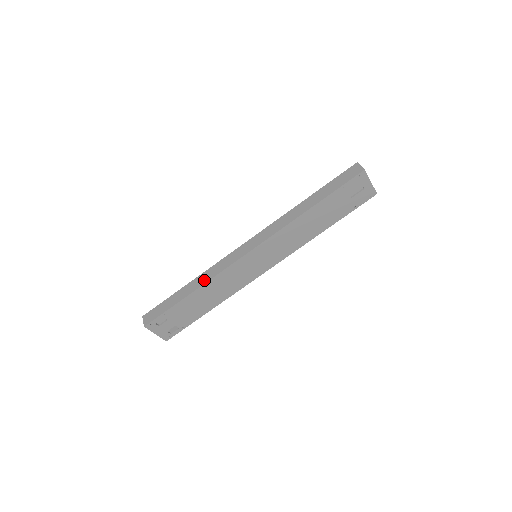
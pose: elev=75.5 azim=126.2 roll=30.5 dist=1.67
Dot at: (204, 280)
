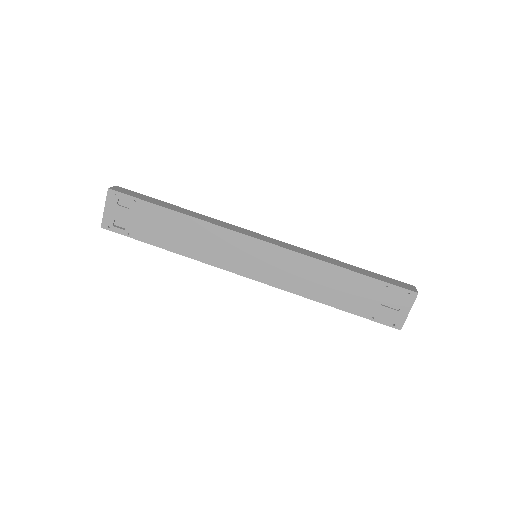
Dot at: (199, 217)
